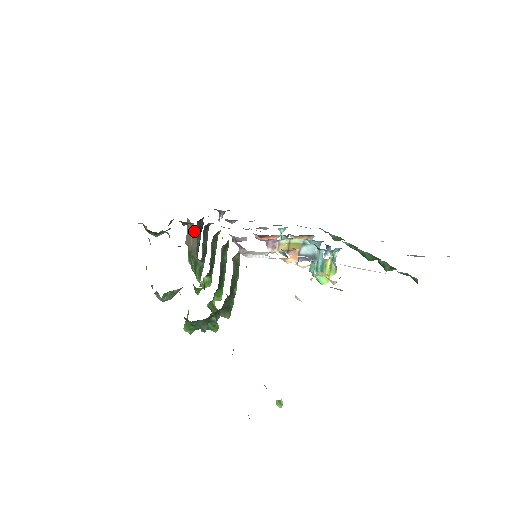
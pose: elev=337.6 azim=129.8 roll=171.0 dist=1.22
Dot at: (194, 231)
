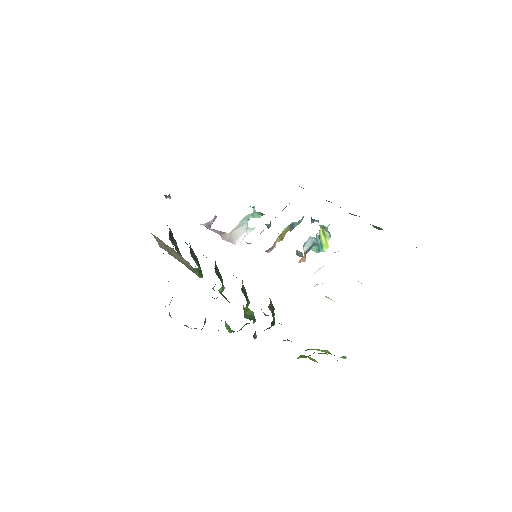
Dot at: (178, 254)
